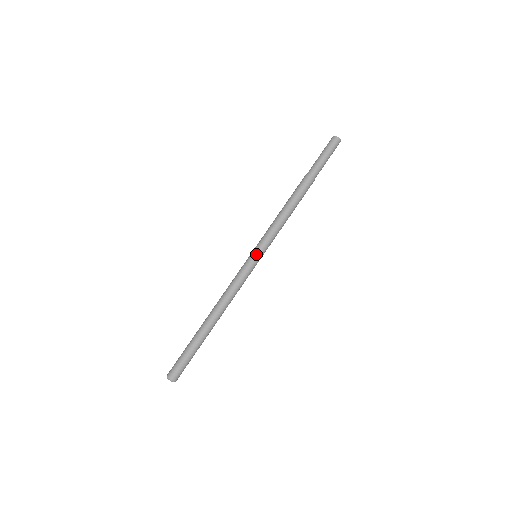
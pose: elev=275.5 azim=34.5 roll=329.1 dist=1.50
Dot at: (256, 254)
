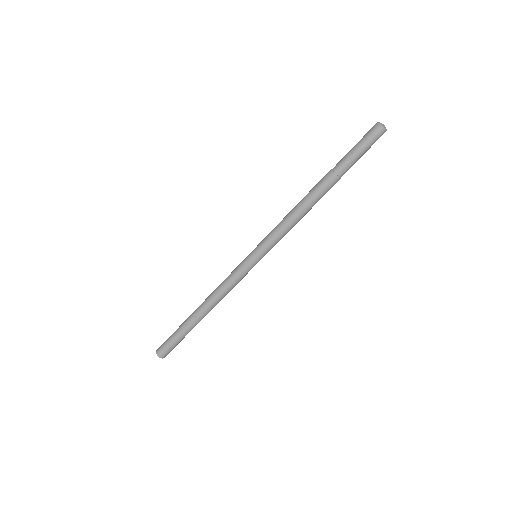
Dot at: (253, 255)
